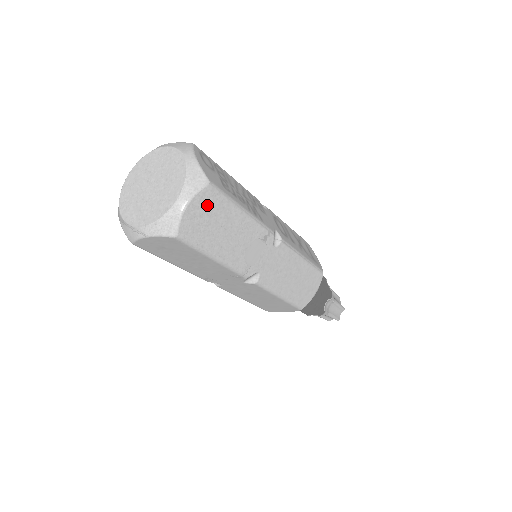
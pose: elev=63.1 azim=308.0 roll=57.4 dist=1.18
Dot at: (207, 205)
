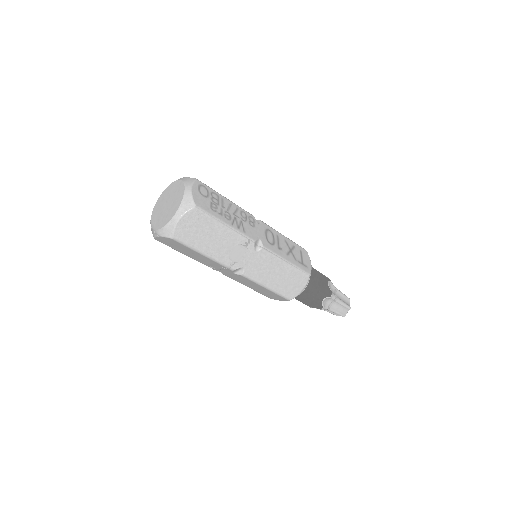
Dot at: (194, 220)
